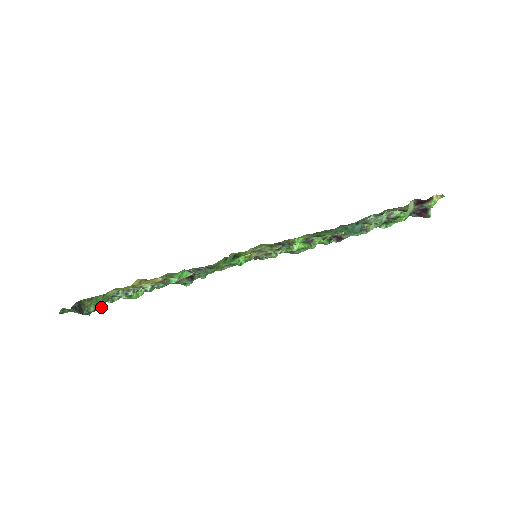
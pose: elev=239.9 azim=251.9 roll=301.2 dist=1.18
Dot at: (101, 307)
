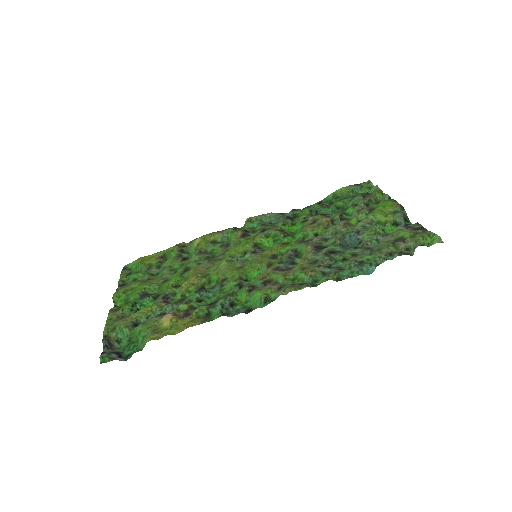
Dot at: (137, 347)
